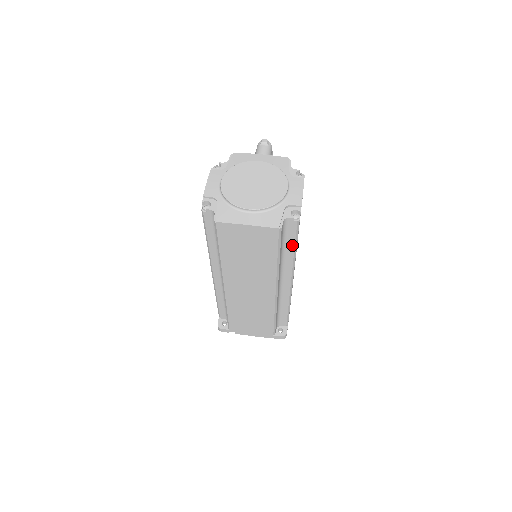
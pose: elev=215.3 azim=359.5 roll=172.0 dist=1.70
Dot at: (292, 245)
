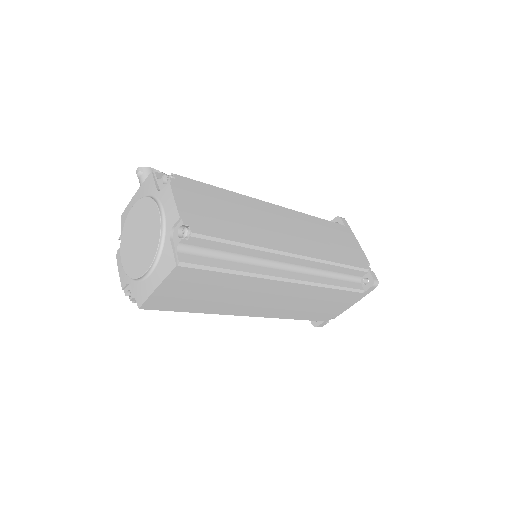
Dot at: (229, 247)
